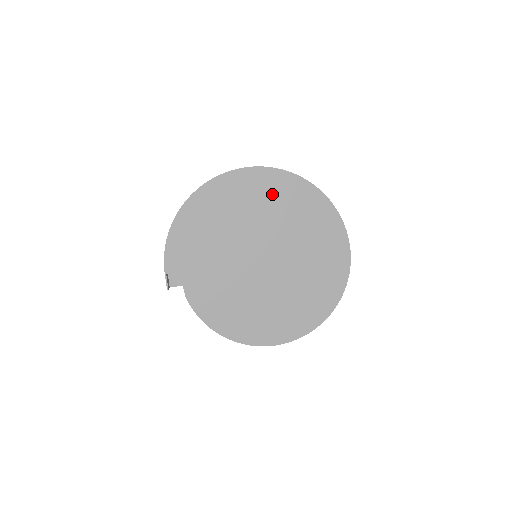
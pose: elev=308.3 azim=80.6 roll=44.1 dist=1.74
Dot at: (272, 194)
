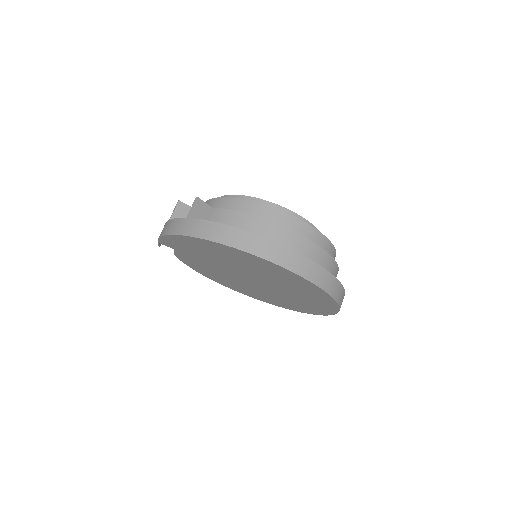
Dot at: (280, 275)
